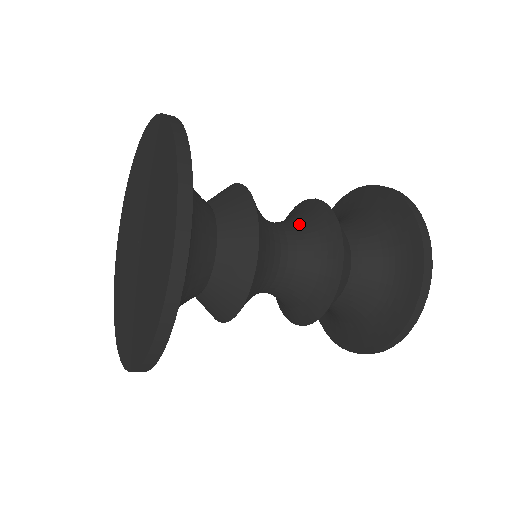
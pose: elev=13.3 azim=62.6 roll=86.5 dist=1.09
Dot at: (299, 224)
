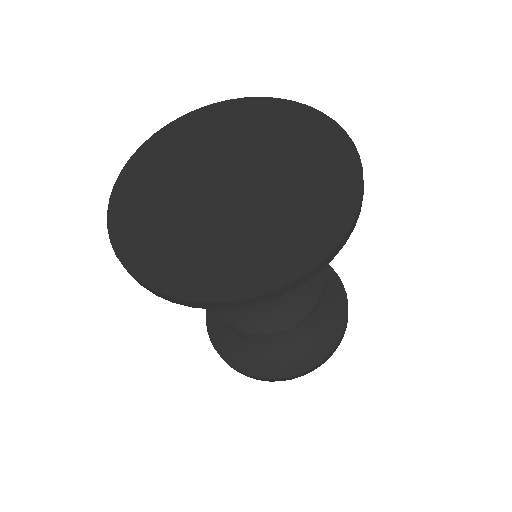
Dot at: occluded
